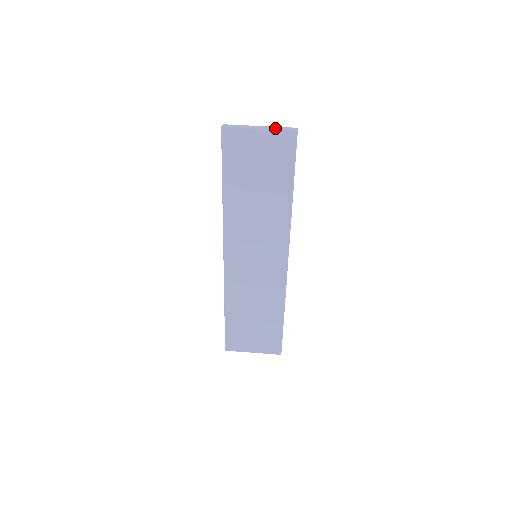
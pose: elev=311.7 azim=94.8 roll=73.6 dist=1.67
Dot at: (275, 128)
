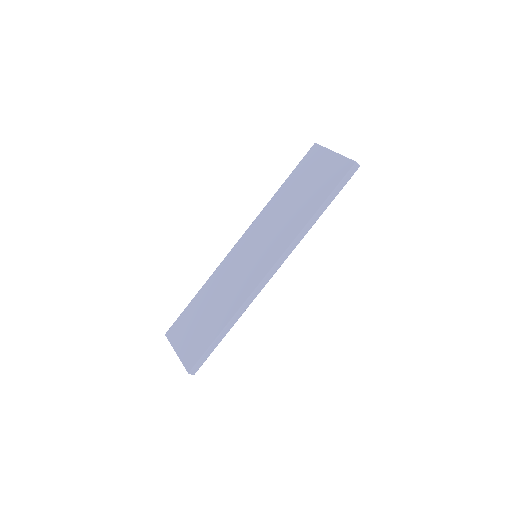
Dot at: occluded
